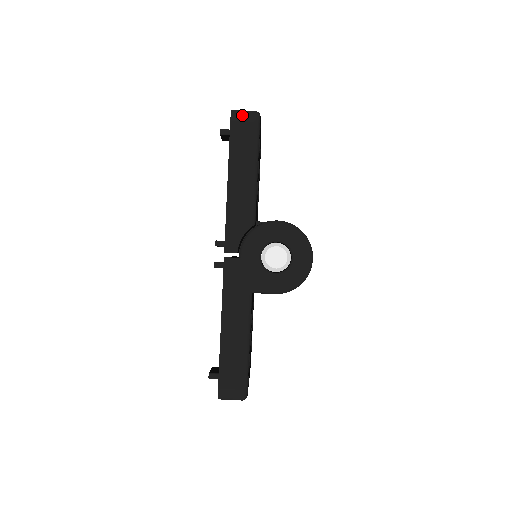
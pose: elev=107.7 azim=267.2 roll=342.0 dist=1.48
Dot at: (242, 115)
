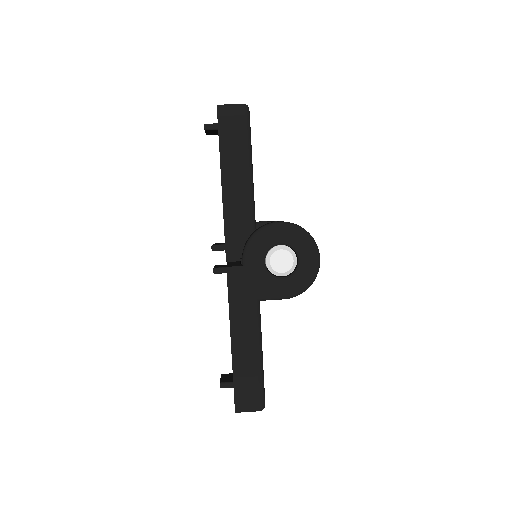
Dot at: (230, 110)
